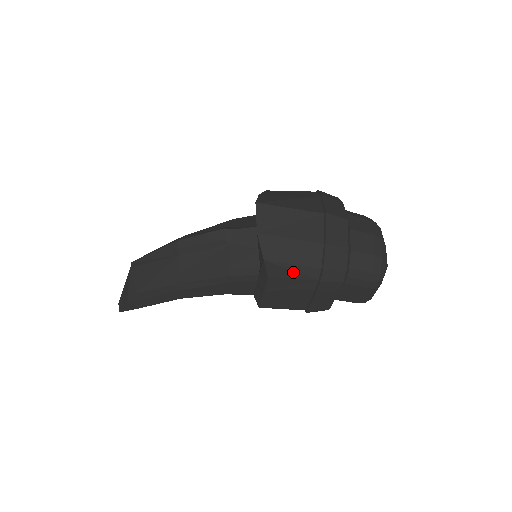
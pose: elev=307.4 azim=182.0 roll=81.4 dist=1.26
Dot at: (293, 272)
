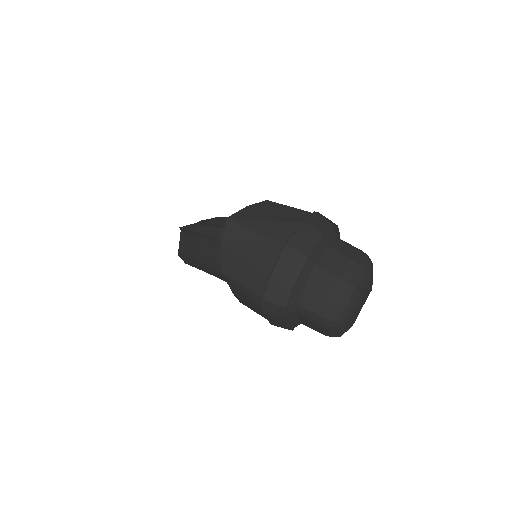
Dot at: (243, 291)
